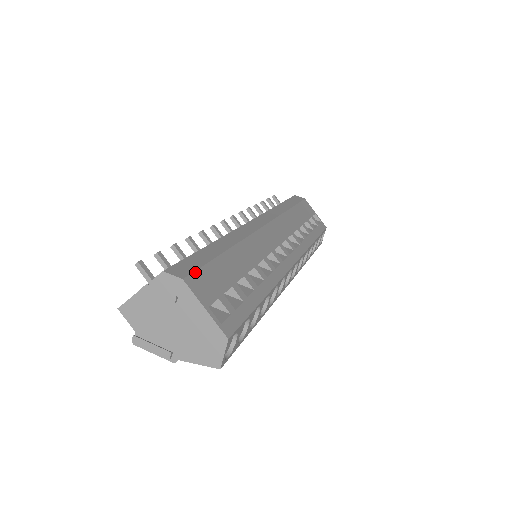
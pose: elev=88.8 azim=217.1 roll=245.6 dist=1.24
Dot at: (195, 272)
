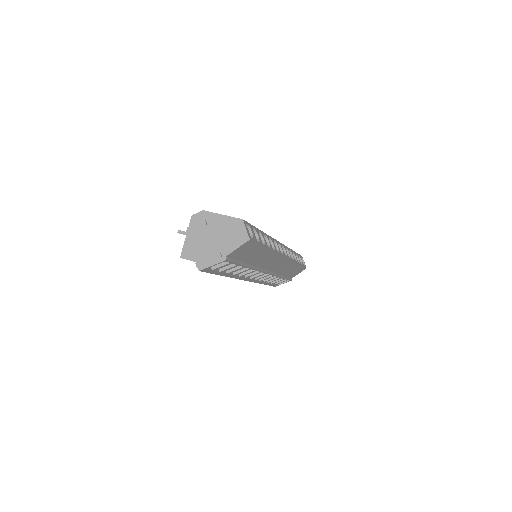
Dot at: occluded
